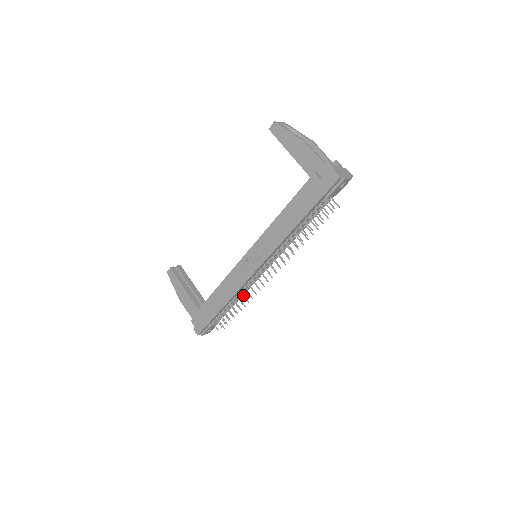
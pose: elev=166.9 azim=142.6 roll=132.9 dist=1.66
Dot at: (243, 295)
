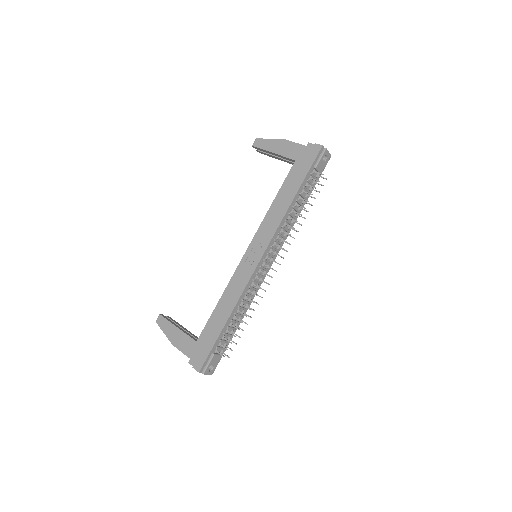
Dot at: (248, 299)
